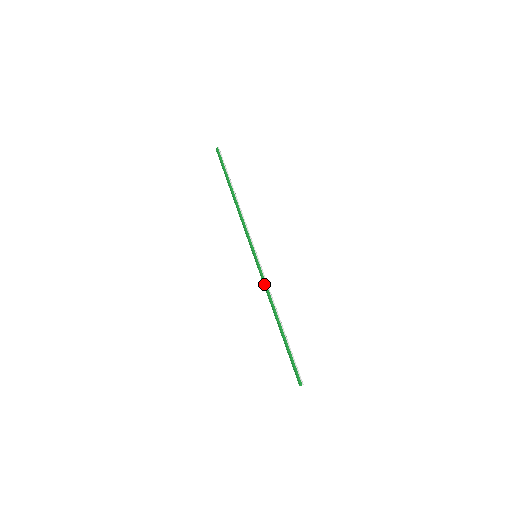
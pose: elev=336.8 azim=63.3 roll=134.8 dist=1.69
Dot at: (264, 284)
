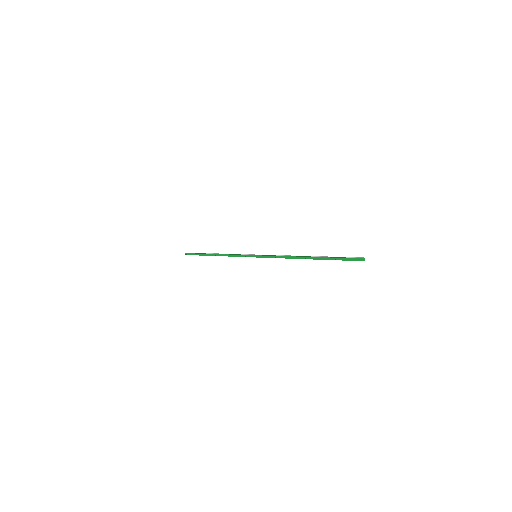
Dot at: (275, 256)
